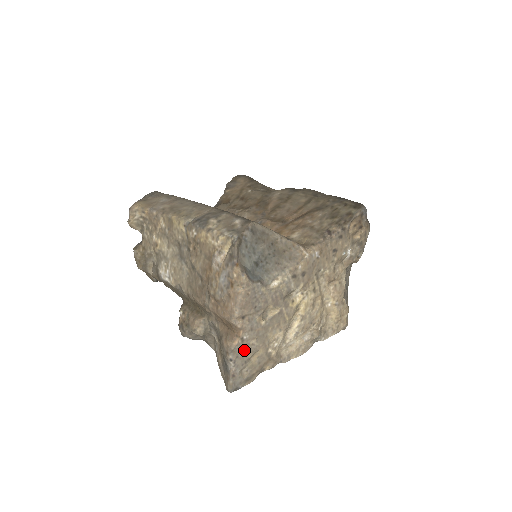
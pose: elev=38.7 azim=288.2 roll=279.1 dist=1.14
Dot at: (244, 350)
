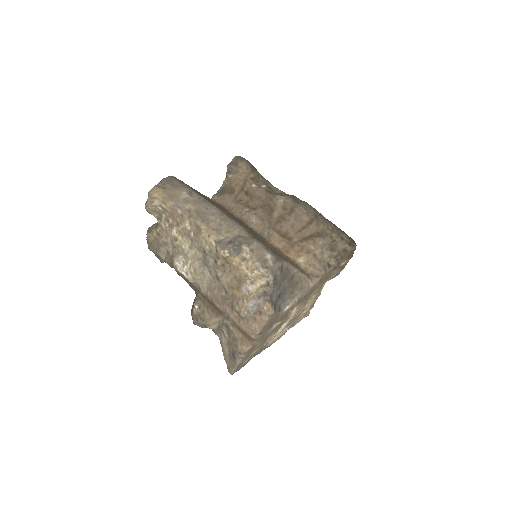
Dot at: (251, 350)
